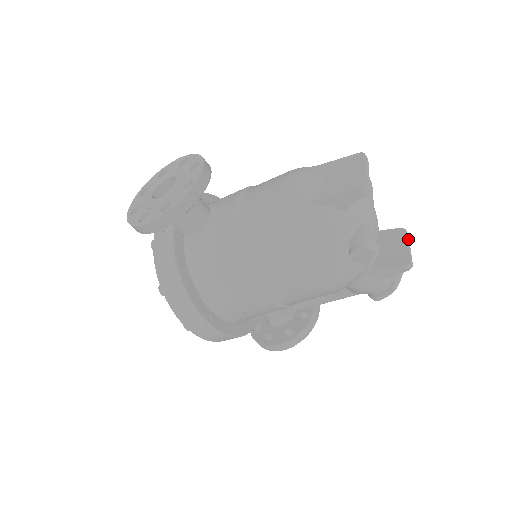
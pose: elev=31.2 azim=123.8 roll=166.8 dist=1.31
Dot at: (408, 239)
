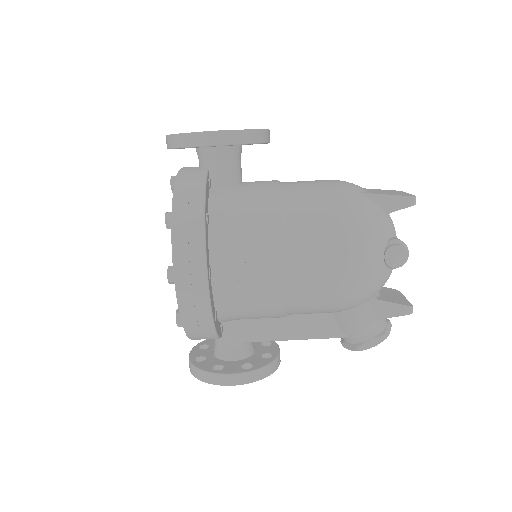
Dot at: occluded
